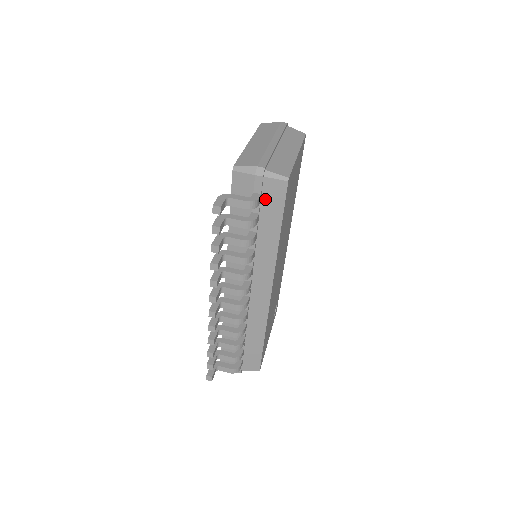
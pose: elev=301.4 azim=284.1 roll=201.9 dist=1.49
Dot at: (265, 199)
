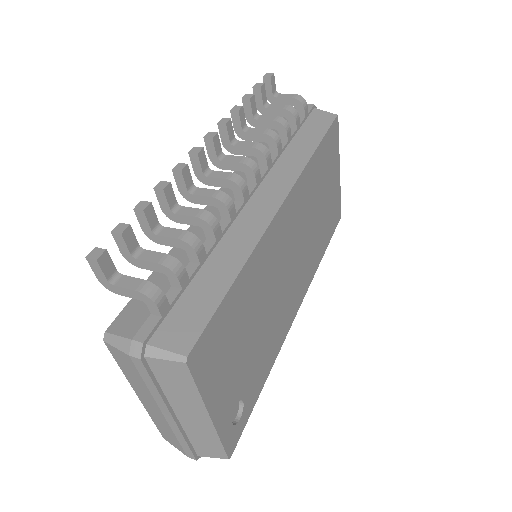
Dot at: (310, 121)
